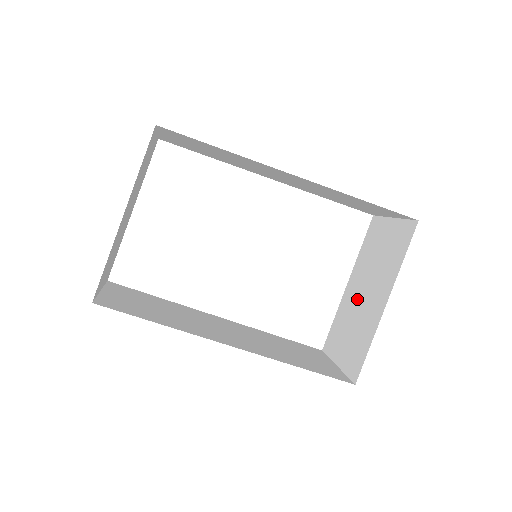
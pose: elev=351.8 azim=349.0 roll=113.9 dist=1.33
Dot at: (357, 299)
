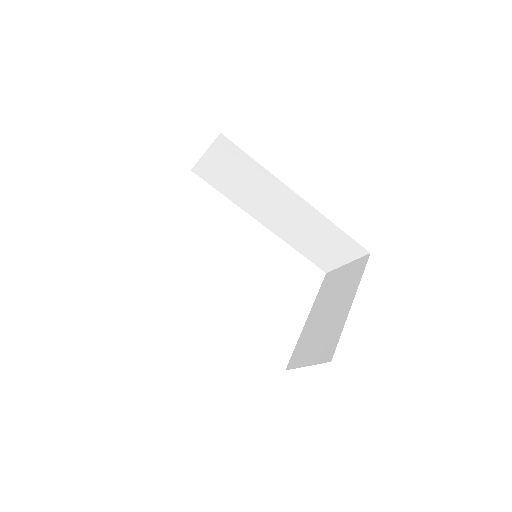
Dot at: (321, 319)
